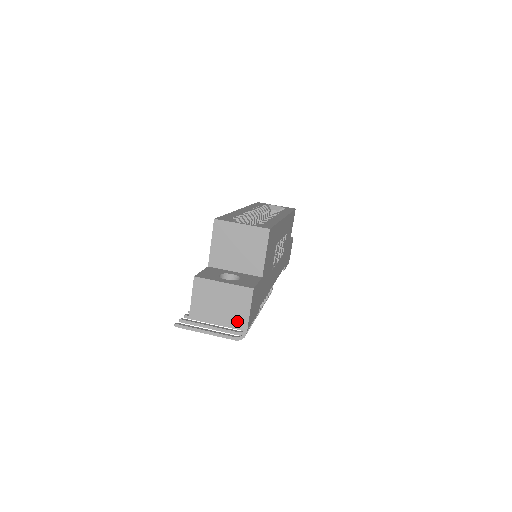
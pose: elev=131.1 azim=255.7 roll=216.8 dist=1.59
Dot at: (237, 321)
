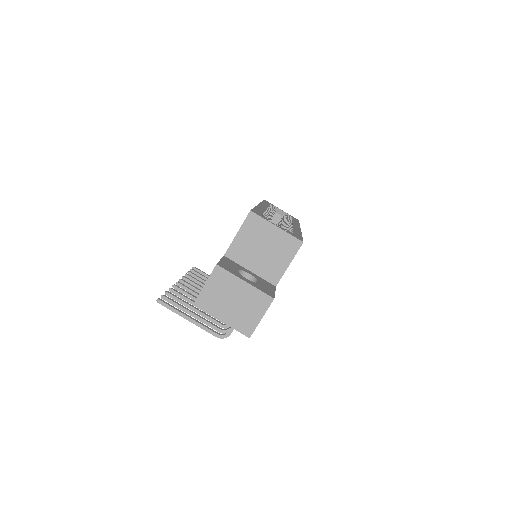
Dot at: (243, 325)
